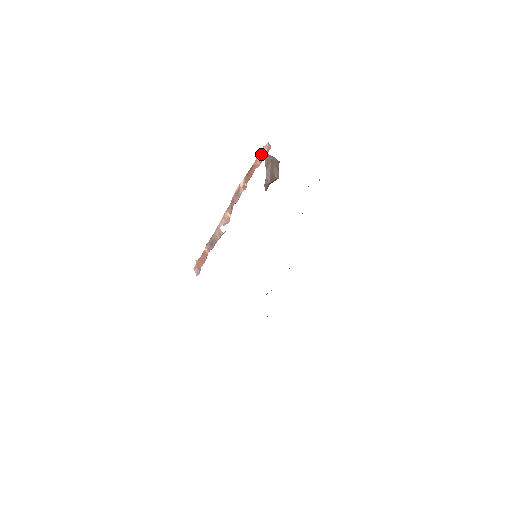
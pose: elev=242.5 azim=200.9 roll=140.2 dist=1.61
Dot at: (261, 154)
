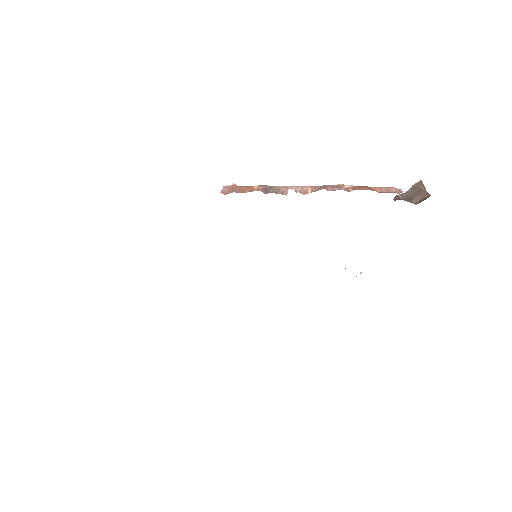
Dot at: (386, 188)
